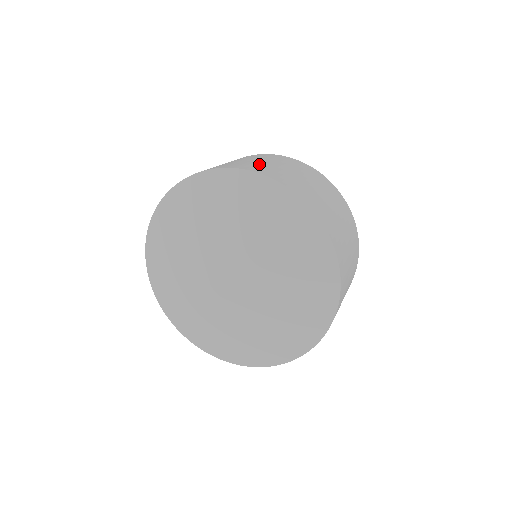
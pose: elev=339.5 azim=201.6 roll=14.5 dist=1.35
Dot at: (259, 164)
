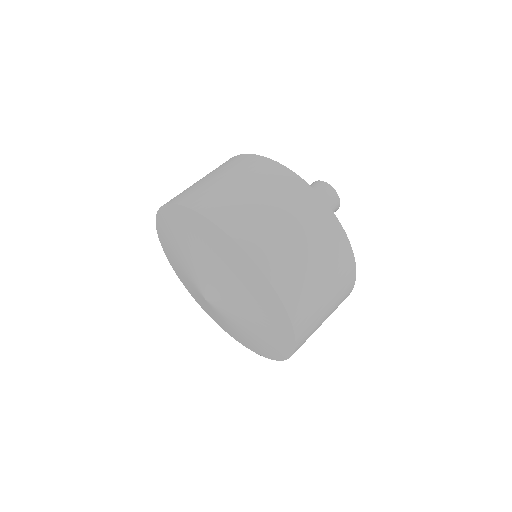
Dot at: (257, 217)
